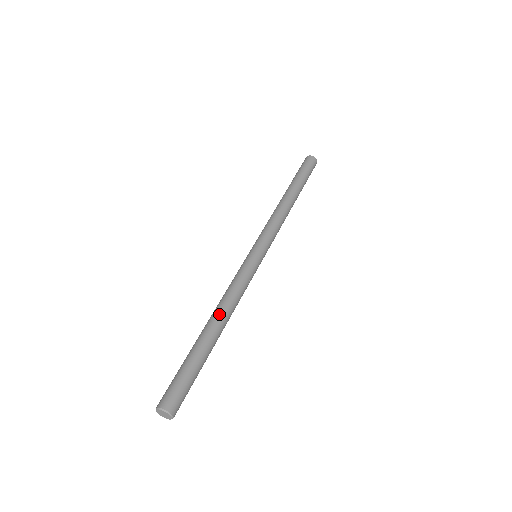
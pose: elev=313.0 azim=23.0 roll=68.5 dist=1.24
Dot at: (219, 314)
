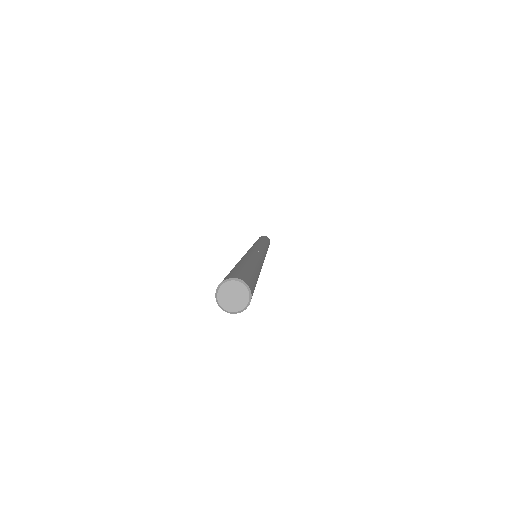
Dot at: occluded
